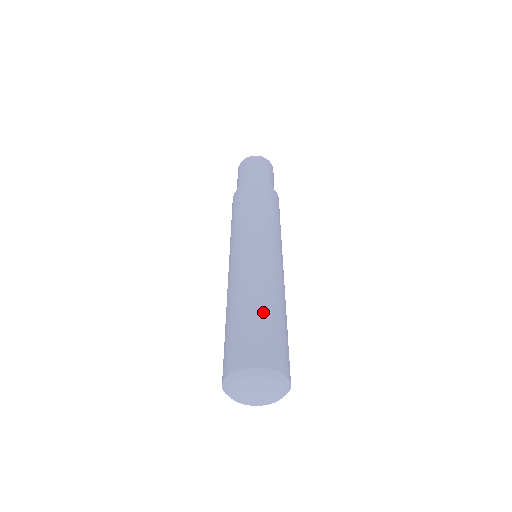
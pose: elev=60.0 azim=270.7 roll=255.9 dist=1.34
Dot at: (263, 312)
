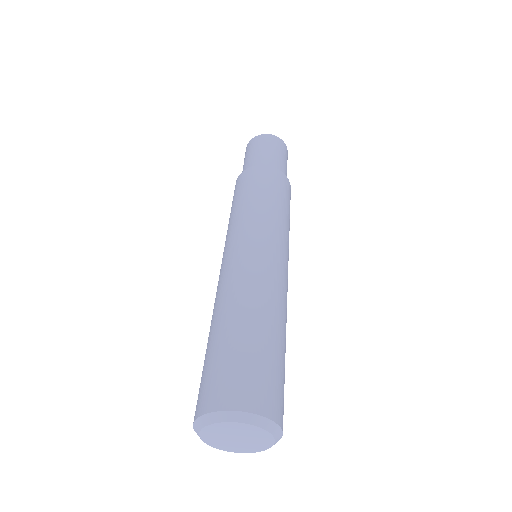
Dot at: (275, 341)
